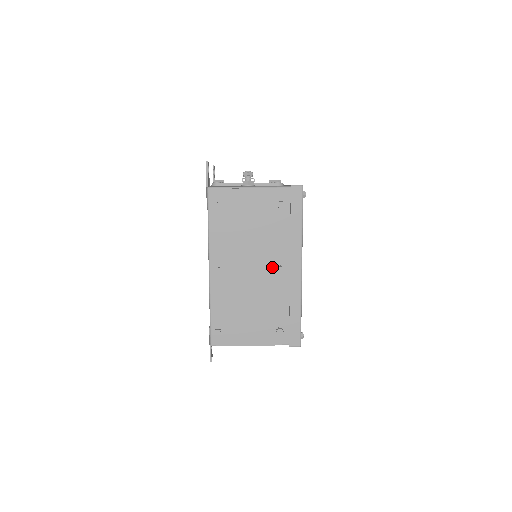
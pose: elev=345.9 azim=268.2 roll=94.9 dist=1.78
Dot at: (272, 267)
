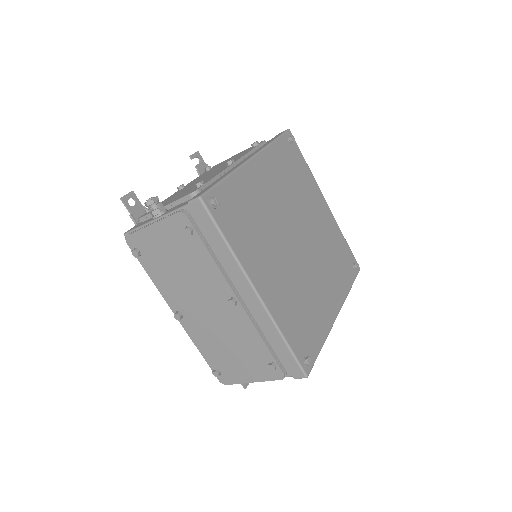
Dot at: (225, 301)
